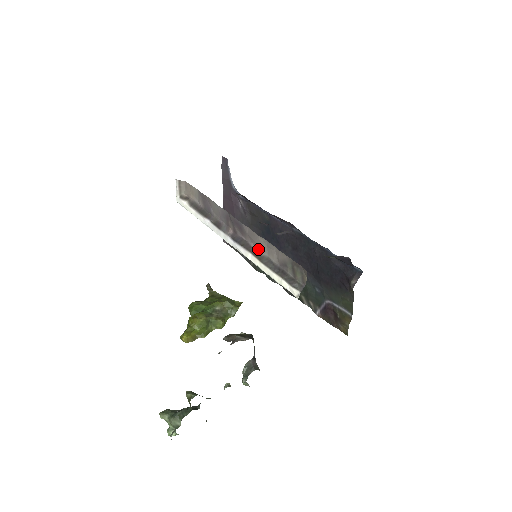
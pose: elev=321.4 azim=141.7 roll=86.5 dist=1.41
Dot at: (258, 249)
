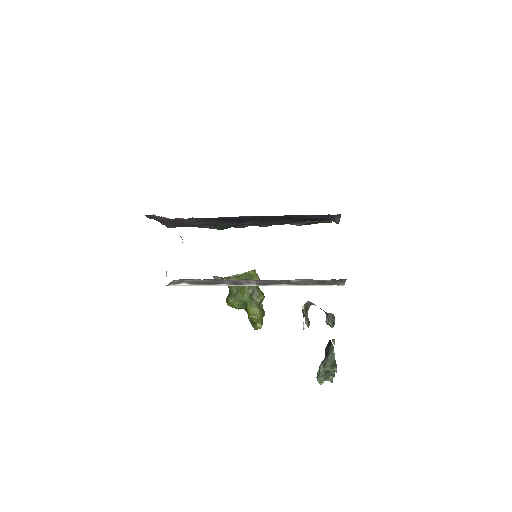
Dot at: (290, 280)
